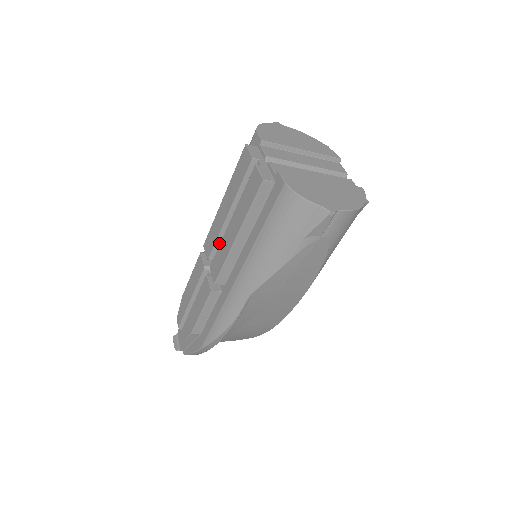
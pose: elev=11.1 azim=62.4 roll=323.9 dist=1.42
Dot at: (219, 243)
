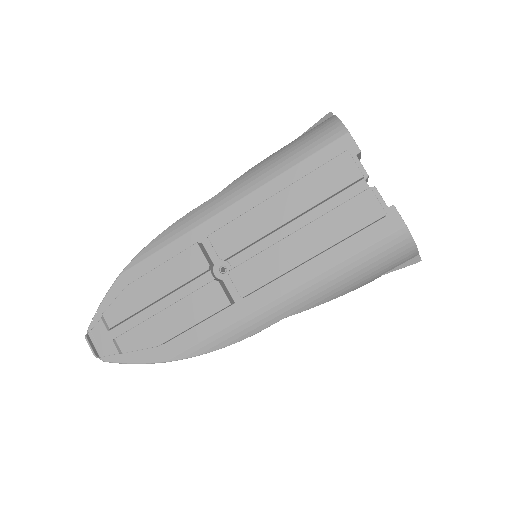
Dot at: (250, 245)
